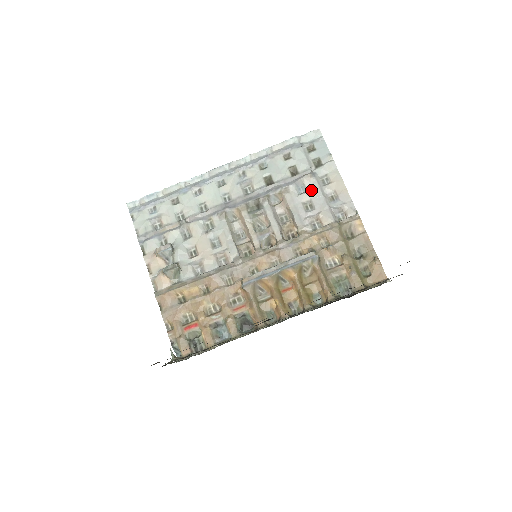
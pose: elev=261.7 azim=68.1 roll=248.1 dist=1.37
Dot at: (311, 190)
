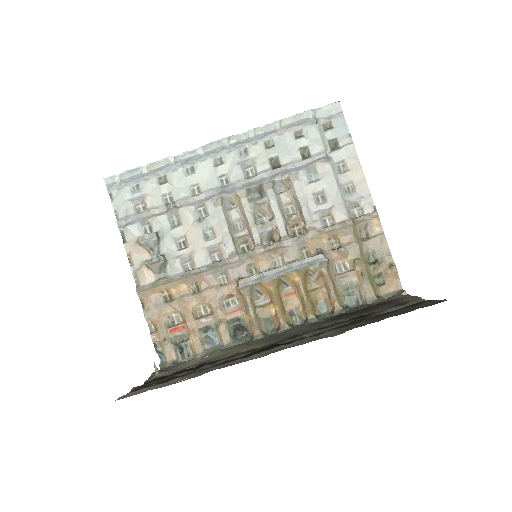
Dot at: (324, 178)
